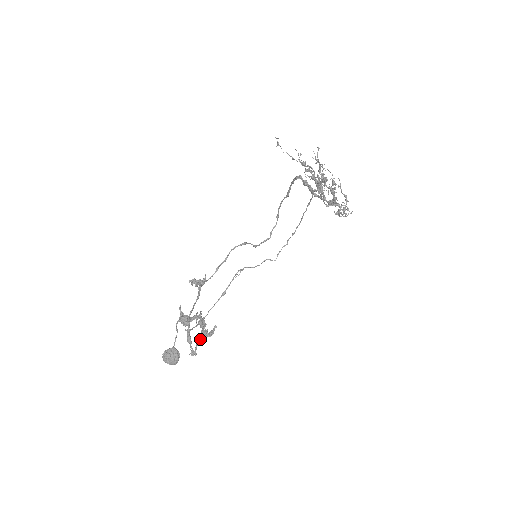
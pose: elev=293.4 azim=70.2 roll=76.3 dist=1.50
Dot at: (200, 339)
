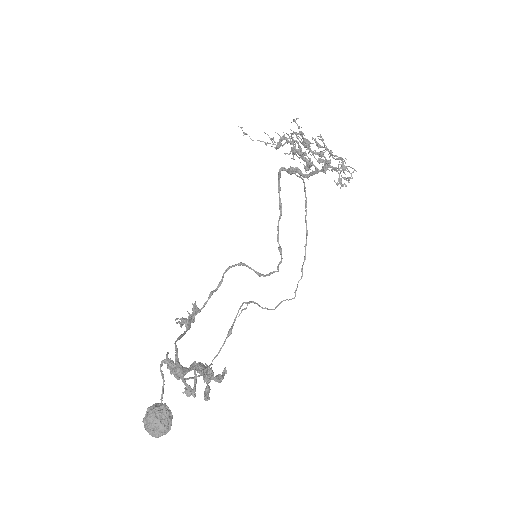
Dot at: (205, 396)
